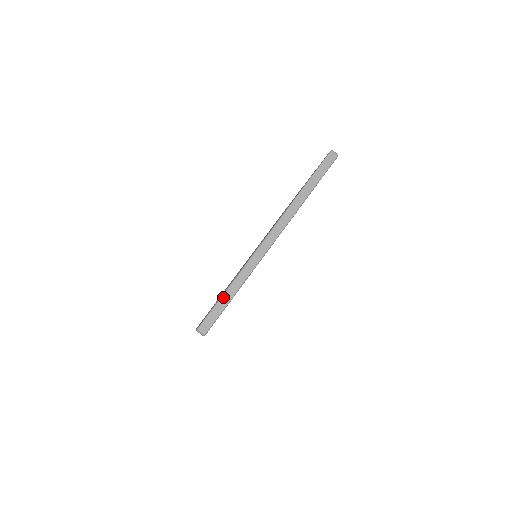
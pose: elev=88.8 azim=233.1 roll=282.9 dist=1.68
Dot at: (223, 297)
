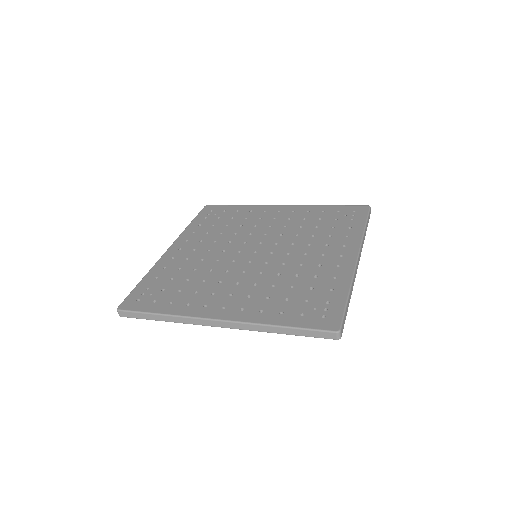
Dot at: (348, 304)
